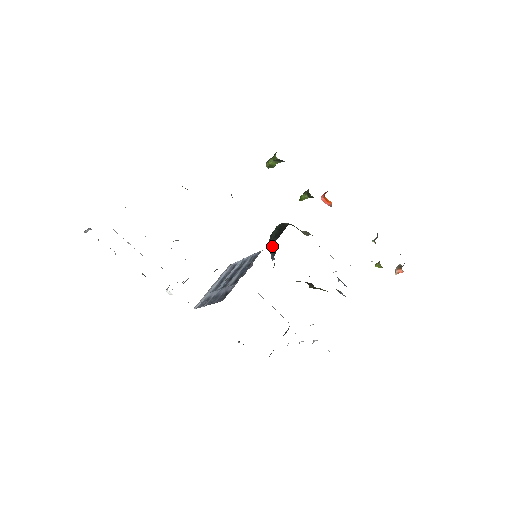
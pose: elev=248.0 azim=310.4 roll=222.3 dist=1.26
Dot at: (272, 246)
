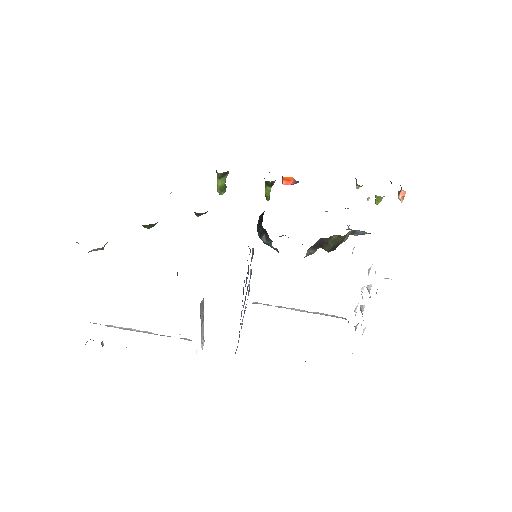
Dot at: (262, 234)
